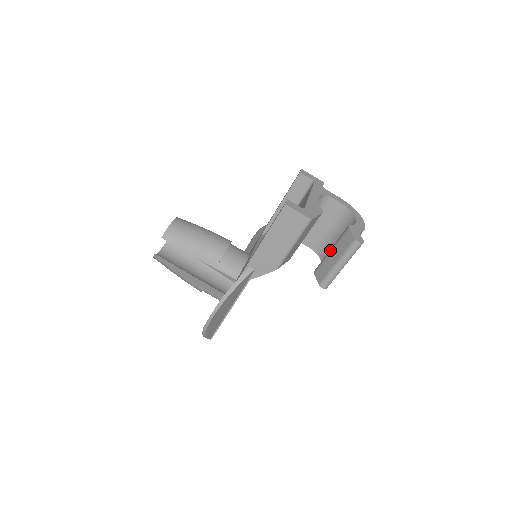
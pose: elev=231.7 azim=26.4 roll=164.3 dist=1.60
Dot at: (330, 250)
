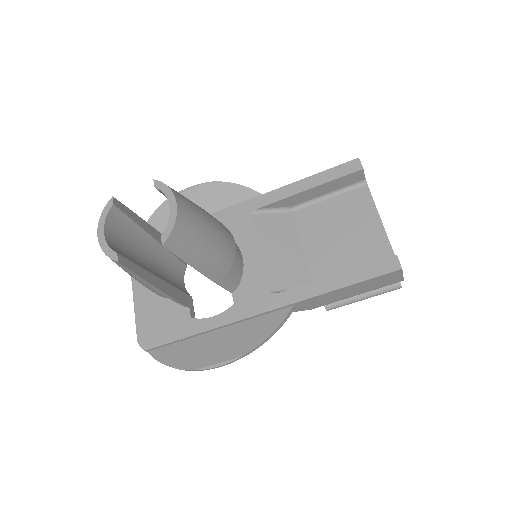
Dot at: occluded
